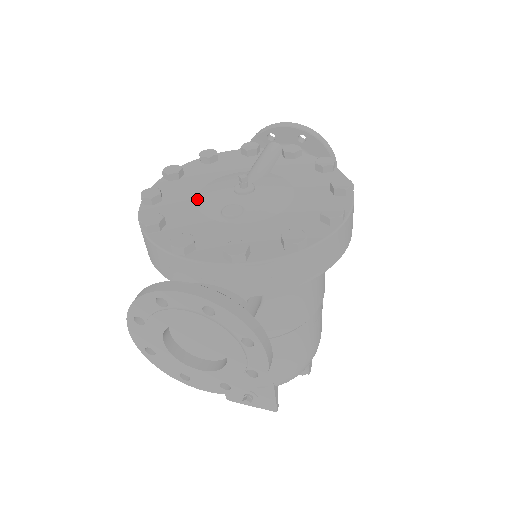
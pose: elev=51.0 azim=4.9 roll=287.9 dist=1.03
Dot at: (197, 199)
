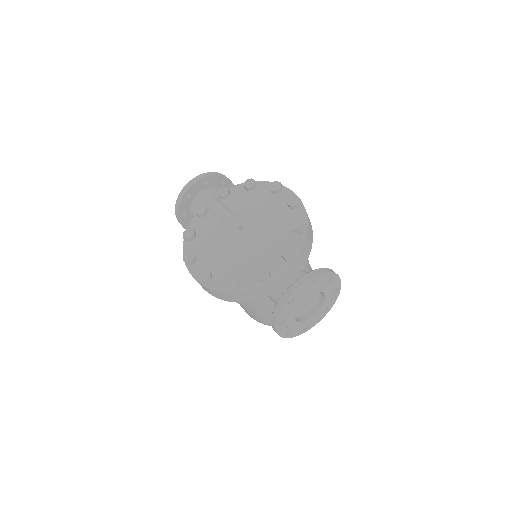
Dot at: (226, 256)
